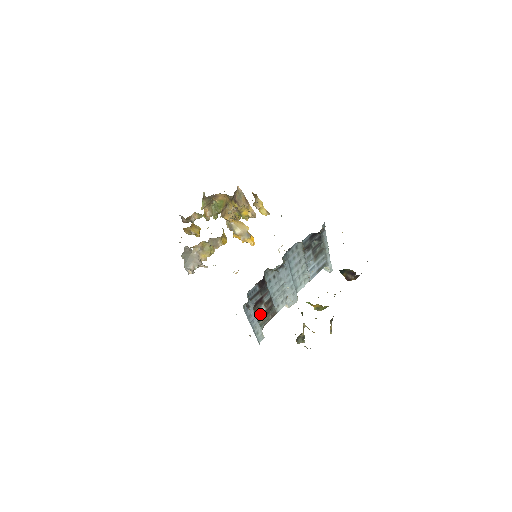
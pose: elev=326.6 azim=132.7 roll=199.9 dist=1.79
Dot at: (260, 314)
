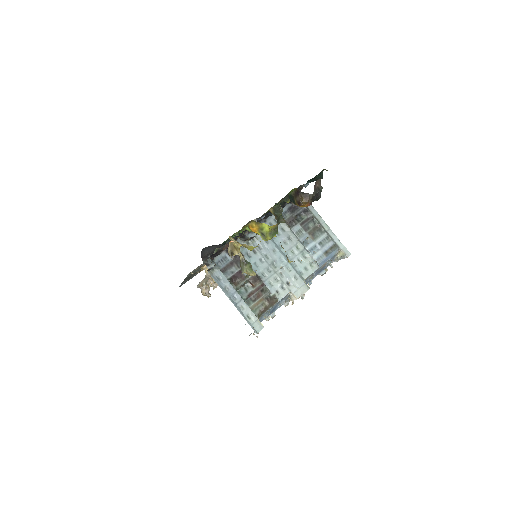
Dot at: (247, 294)
